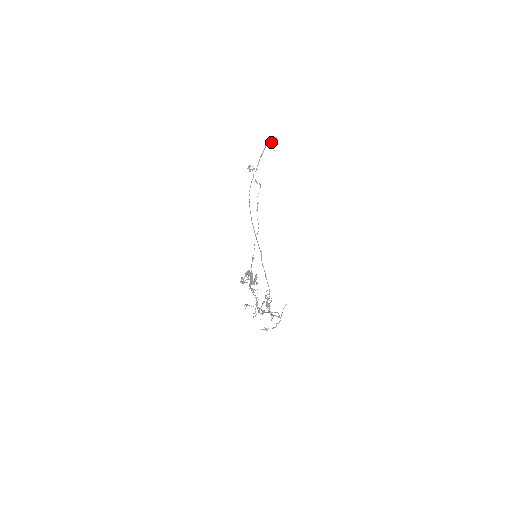
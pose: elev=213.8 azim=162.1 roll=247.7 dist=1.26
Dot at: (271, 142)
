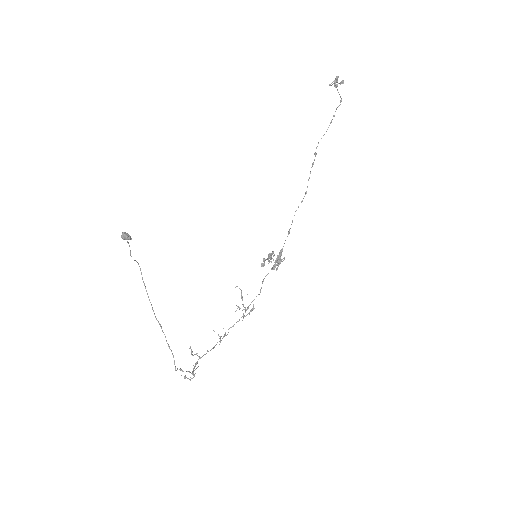
Dot at: occluded
